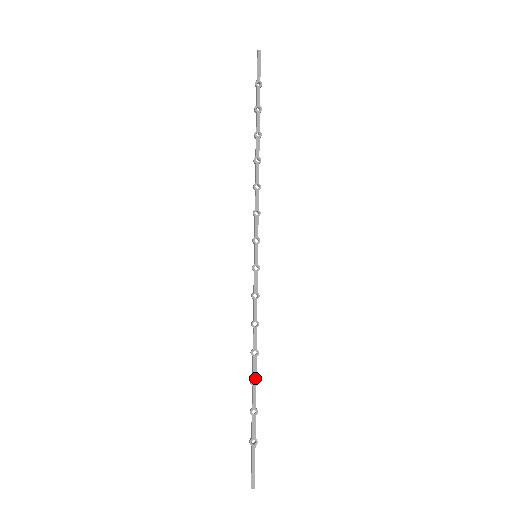
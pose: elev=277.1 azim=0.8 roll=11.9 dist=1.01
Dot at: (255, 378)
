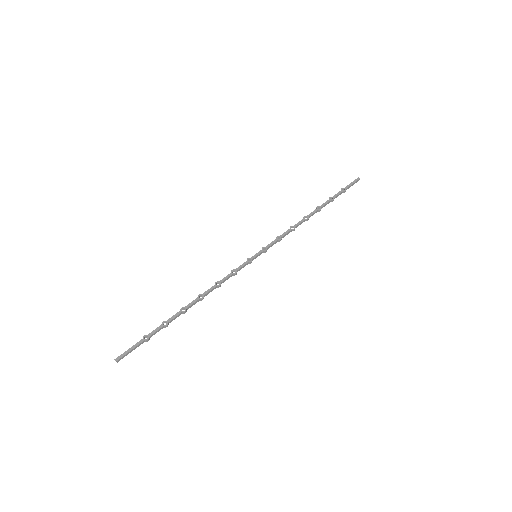
Dot at: (186, 308)
